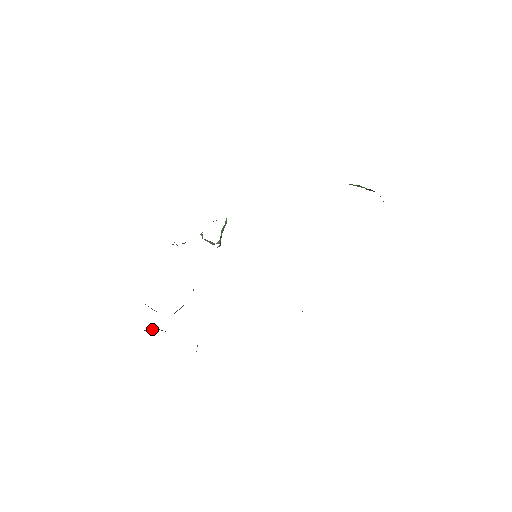
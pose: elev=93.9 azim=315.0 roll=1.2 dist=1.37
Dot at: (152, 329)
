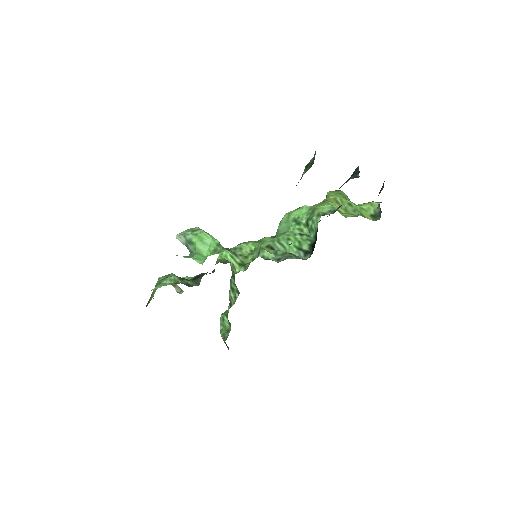
Dot at: occluded
